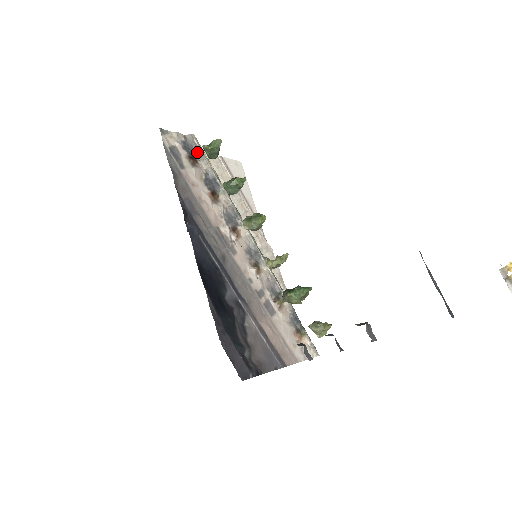
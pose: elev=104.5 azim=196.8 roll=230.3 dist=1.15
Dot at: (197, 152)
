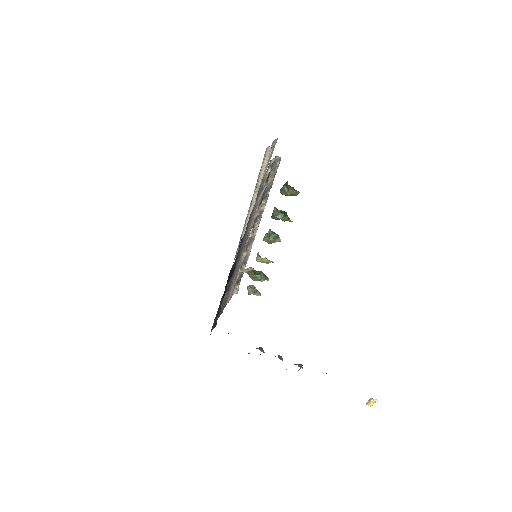
Dot at: (273, 170)
